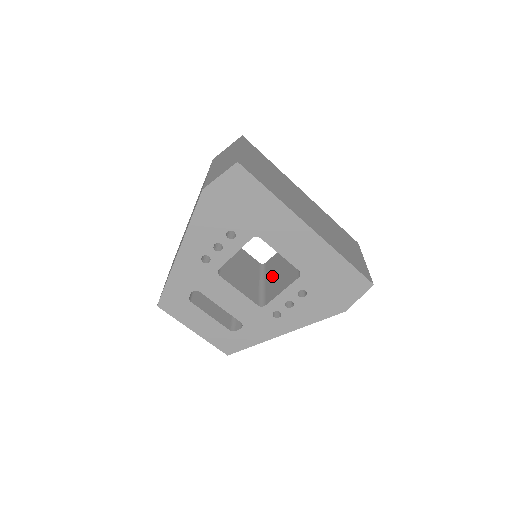
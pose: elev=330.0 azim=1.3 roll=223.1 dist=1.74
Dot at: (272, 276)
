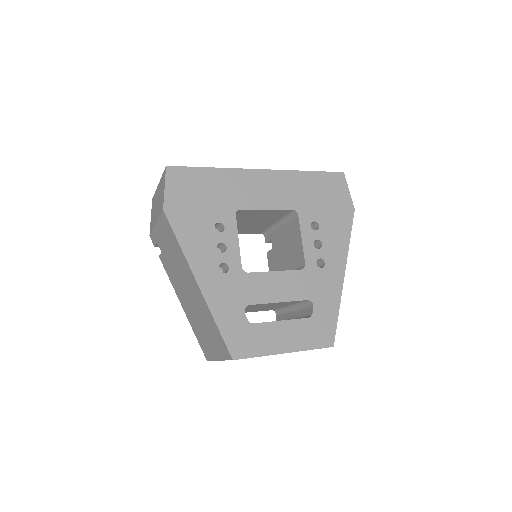
Dot at: (284, 262)
